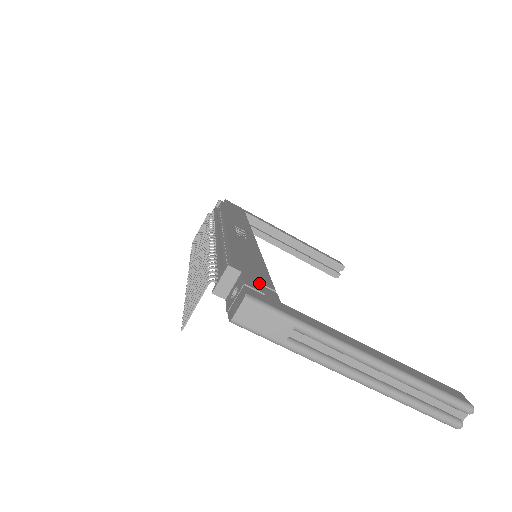
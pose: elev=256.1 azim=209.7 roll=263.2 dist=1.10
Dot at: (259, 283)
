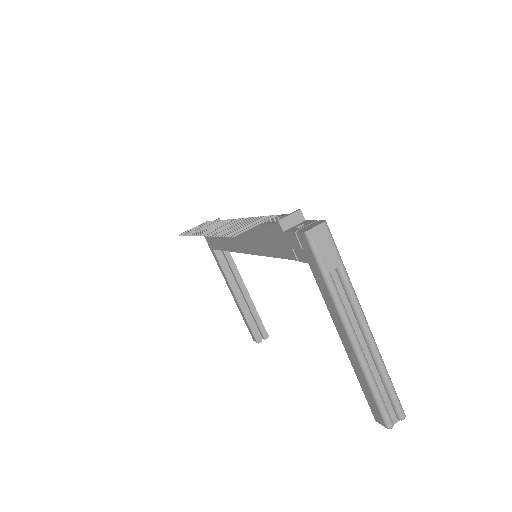
Dot at: occluded
